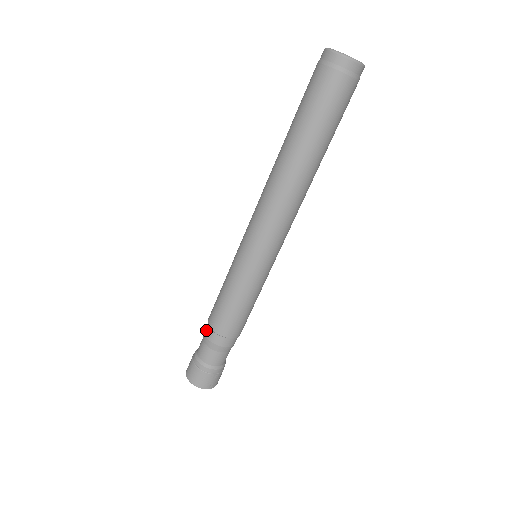
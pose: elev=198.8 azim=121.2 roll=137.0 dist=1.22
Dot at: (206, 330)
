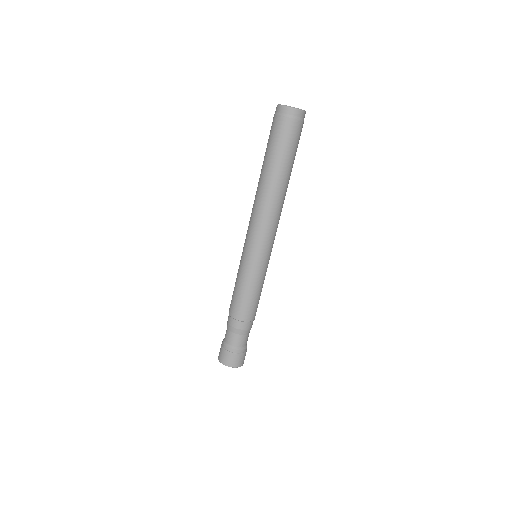
Dot at: (235, 324)
